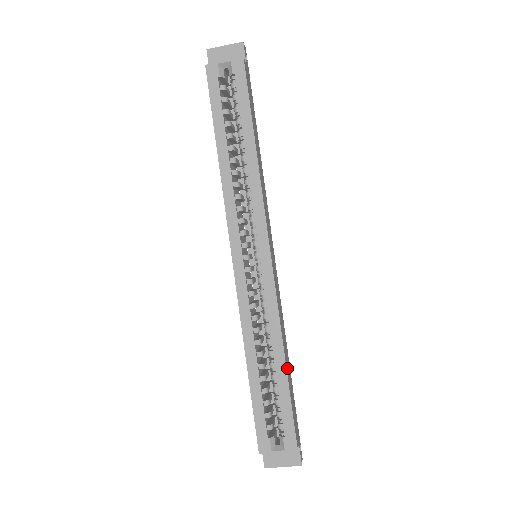
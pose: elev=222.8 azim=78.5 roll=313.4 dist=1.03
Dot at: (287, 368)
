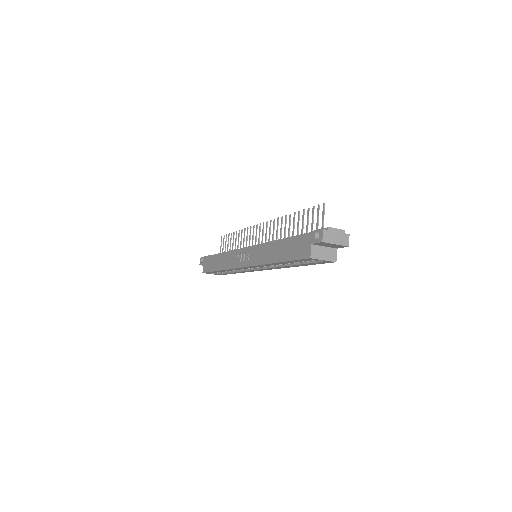
Dot at: occluded
